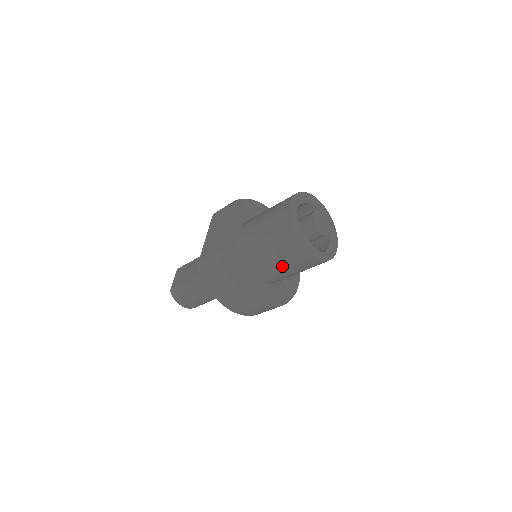
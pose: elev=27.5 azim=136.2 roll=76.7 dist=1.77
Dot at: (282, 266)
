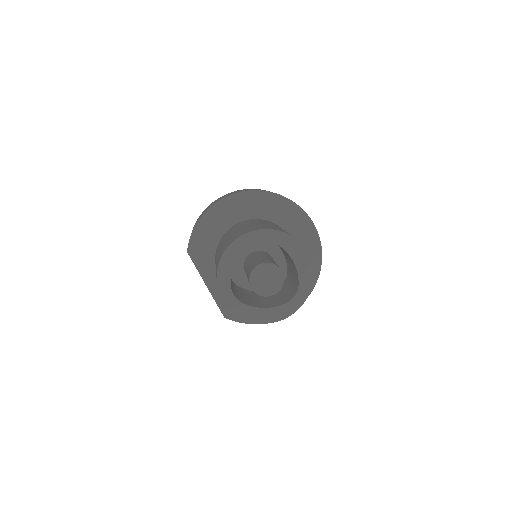
Dot at: occluded
